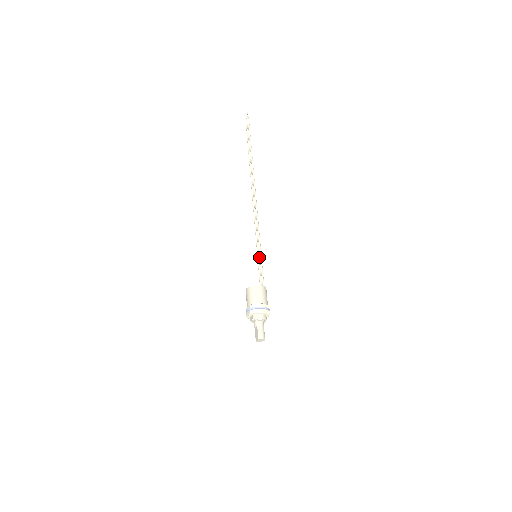
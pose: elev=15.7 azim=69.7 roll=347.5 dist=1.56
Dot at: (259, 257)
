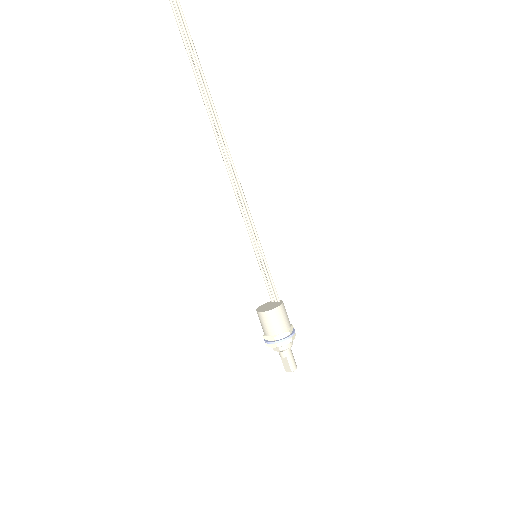
Dot at: (260, 256)
